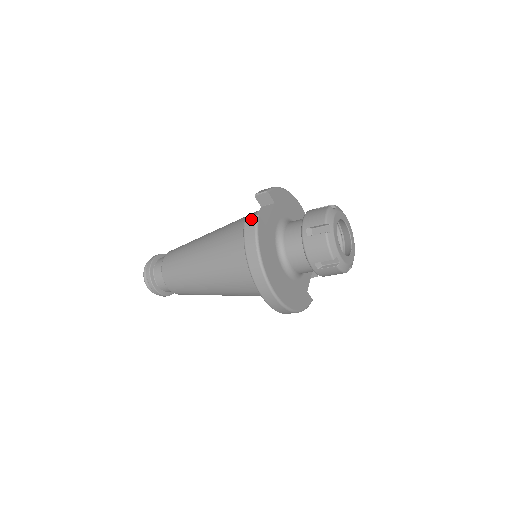
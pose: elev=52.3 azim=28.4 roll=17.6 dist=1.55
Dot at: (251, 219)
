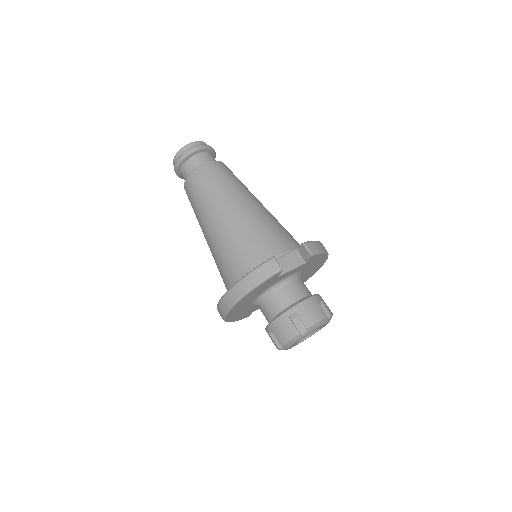
Dot at: (275, 266)
